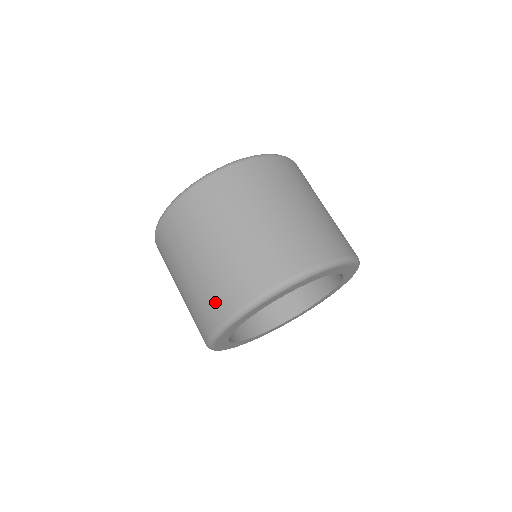
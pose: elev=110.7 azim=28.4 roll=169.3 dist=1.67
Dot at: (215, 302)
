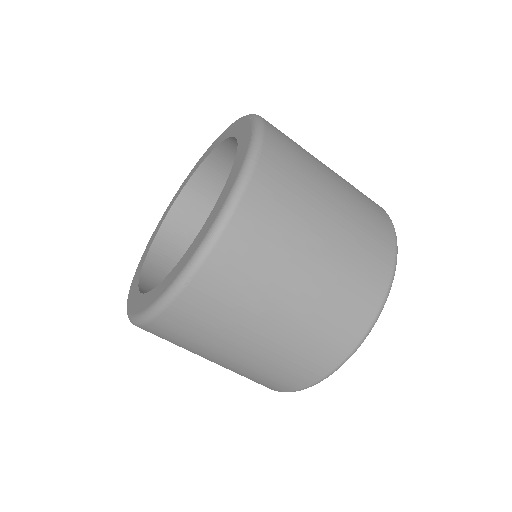
Dot at: occluded
